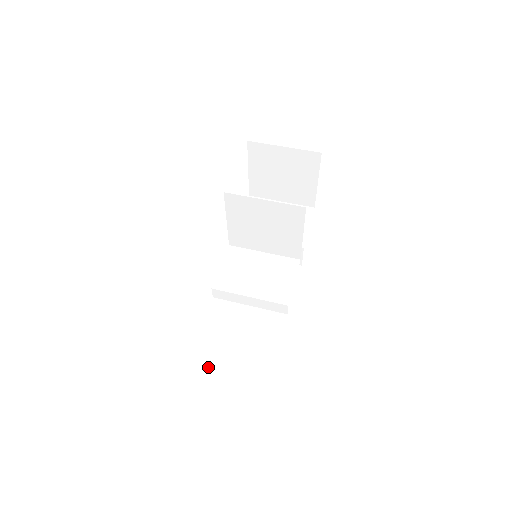
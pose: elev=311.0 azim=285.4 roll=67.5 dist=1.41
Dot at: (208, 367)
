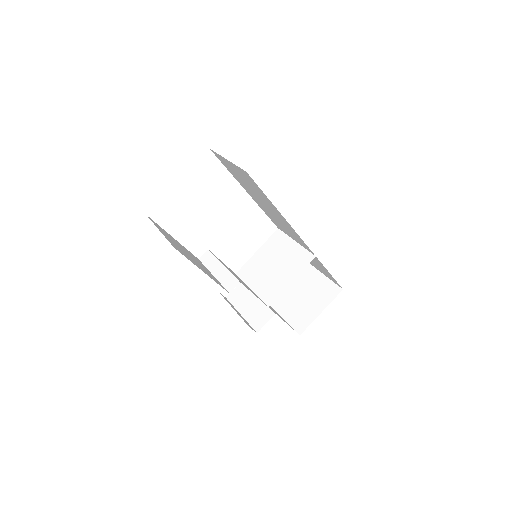
Dot at: (163, 231)
